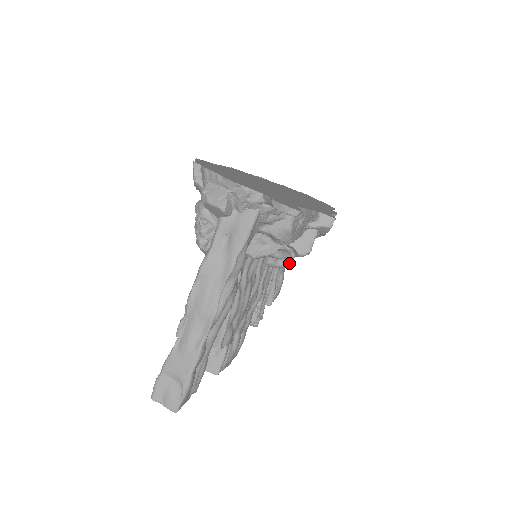
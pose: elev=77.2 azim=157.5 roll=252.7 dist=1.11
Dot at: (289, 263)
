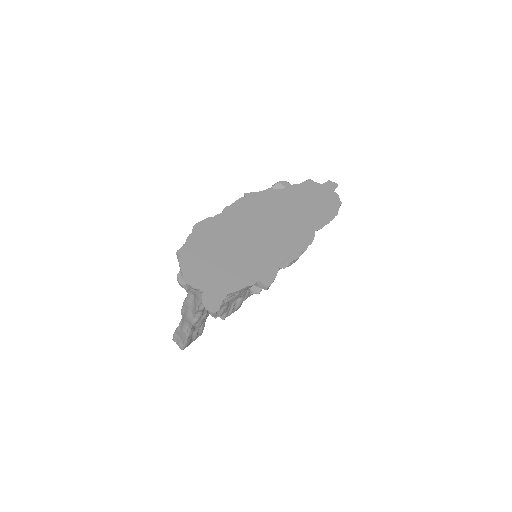
Dot at: occluded
